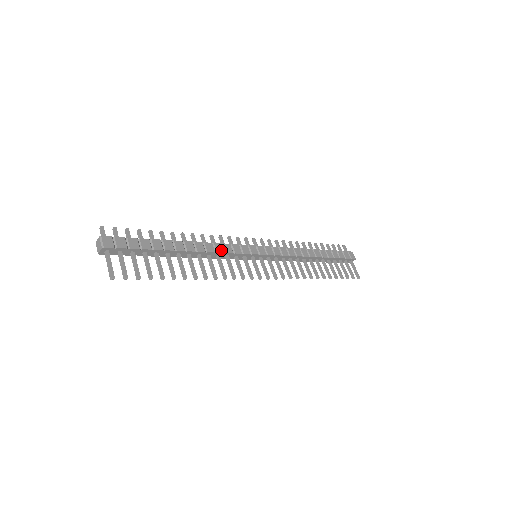
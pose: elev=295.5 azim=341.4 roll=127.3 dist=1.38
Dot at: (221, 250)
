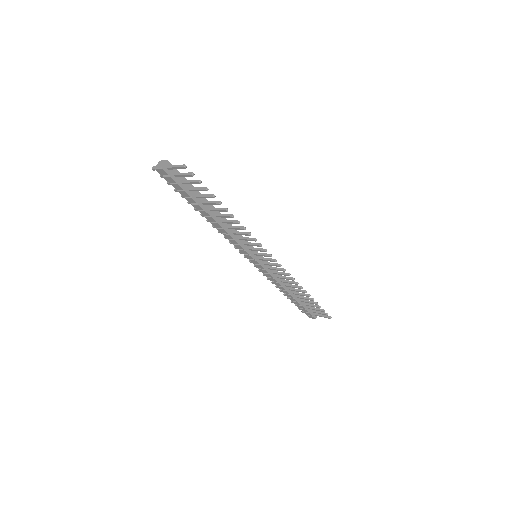
Dot at: (234, 229)
